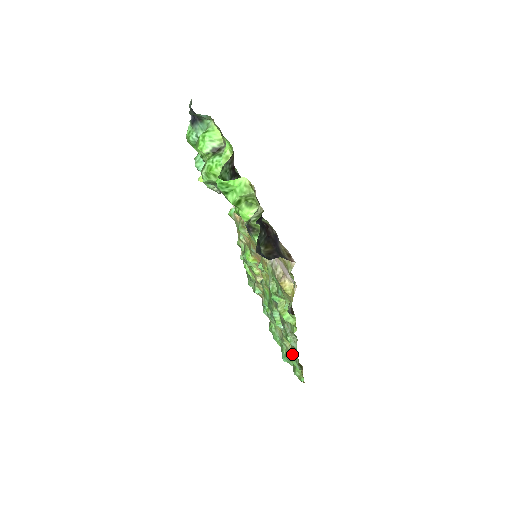
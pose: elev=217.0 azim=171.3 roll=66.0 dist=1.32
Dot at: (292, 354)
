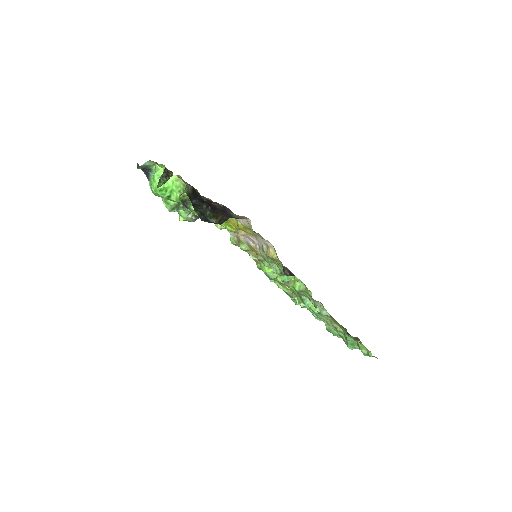
Dot at: occluded
